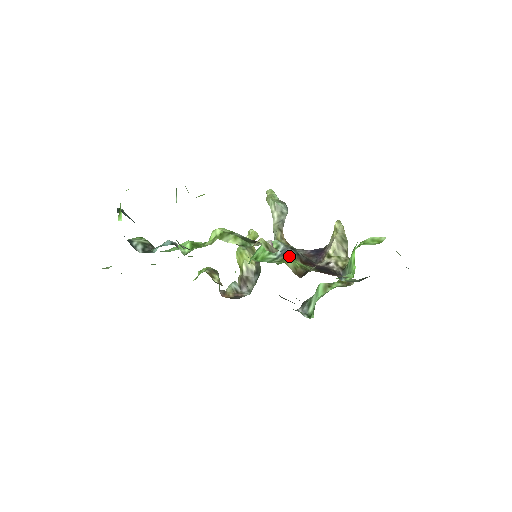
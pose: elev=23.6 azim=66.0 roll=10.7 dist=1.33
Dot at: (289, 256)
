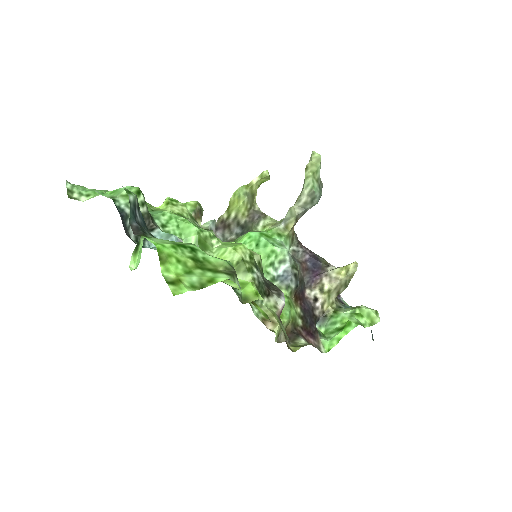
Dot at: (288, 288)
